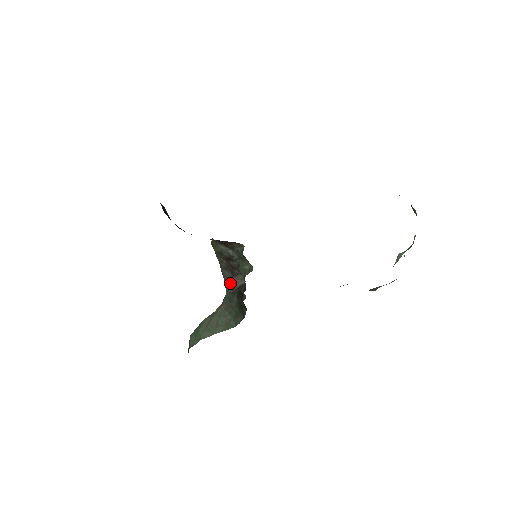
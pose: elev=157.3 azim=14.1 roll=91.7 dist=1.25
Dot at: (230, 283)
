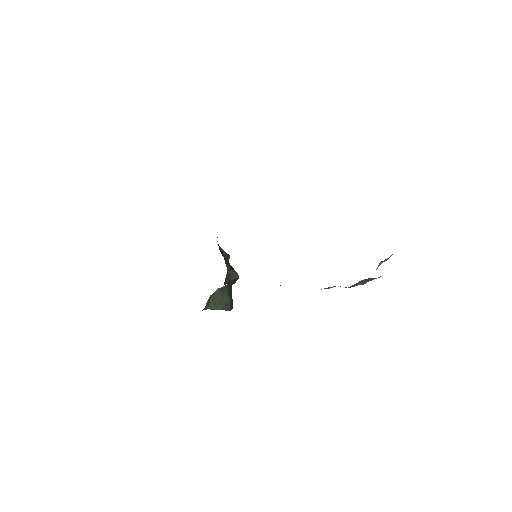
Dot at: (230, 274)
